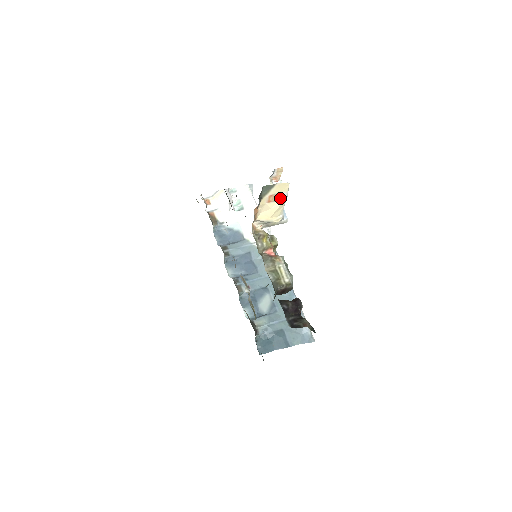
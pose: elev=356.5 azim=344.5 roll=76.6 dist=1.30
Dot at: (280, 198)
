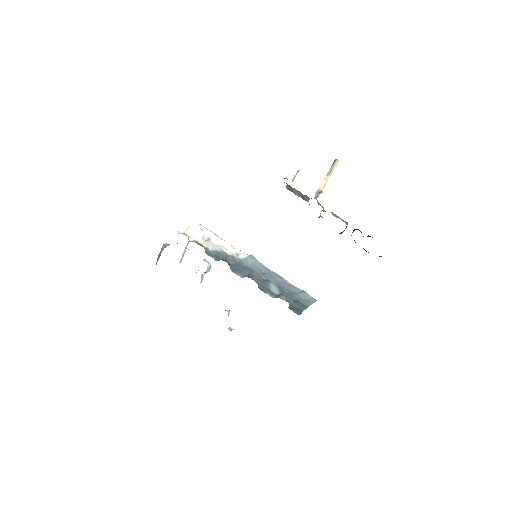
Dot at: (330, 173)
